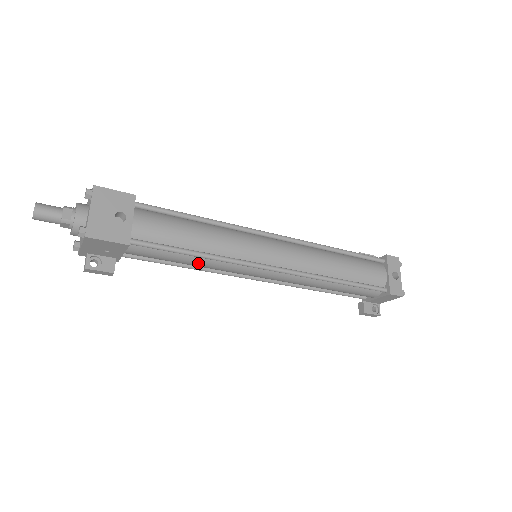
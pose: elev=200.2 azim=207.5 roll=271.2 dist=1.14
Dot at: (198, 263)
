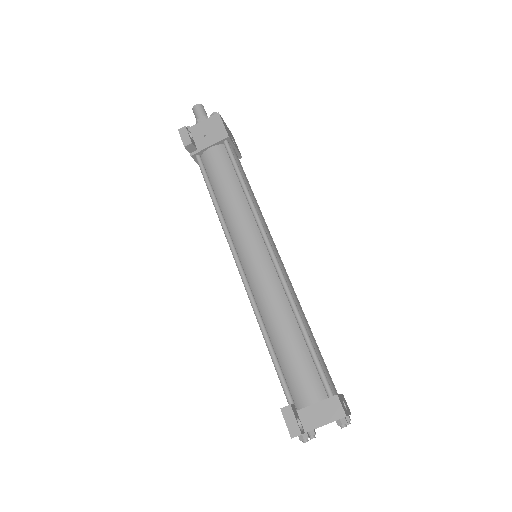
Dot at: (233, 196)
